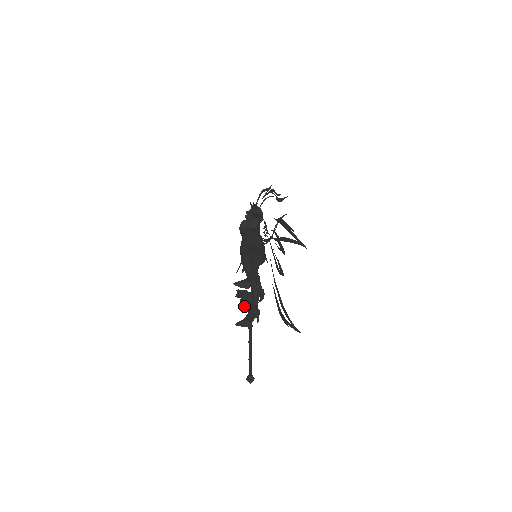
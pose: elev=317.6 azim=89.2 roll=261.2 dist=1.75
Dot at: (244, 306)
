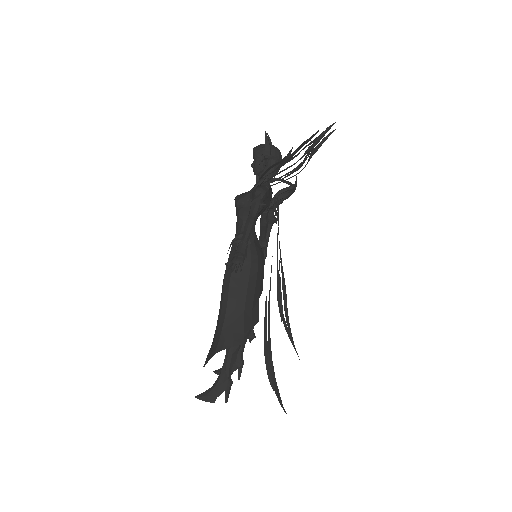
Dot at: occluded
